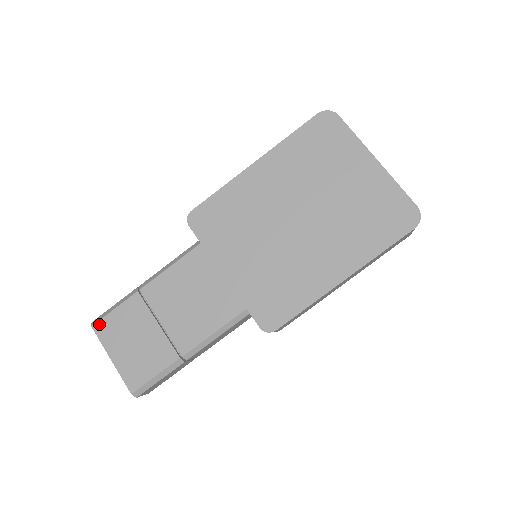
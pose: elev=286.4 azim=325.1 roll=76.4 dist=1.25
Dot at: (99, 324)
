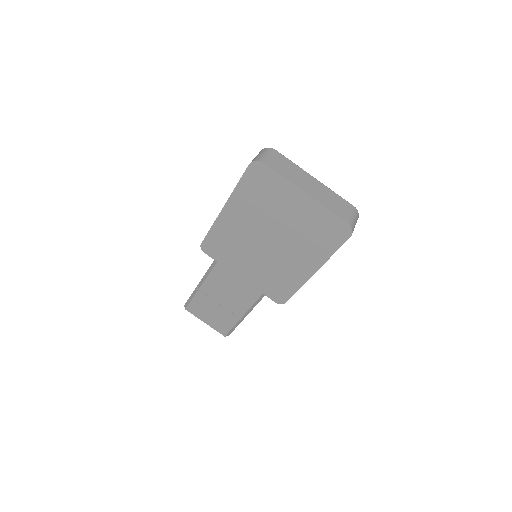
Dot at: (188, 308)
